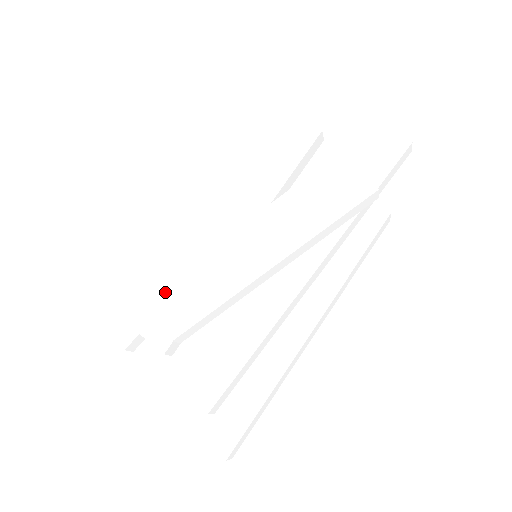
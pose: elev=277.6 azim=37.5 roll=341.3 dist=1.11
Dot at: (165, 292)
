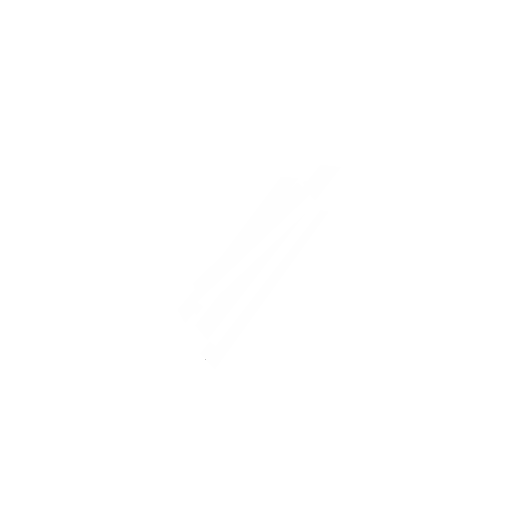
Dot at: (201, 279)
